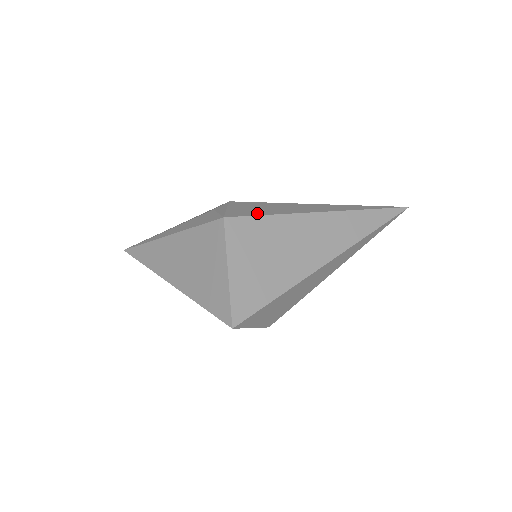
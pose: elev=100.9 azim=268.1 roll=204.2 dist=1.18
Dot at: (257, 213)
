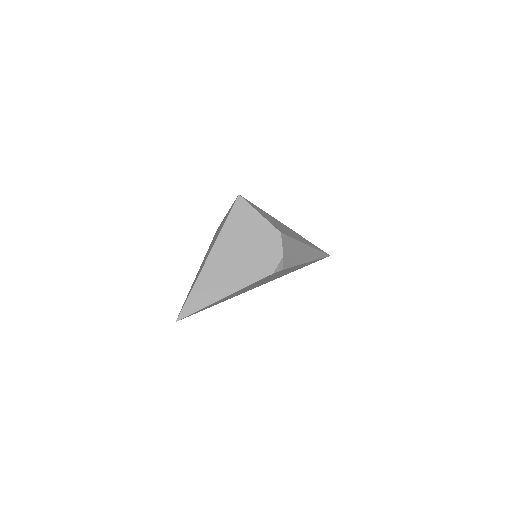
Dot at: occluded
